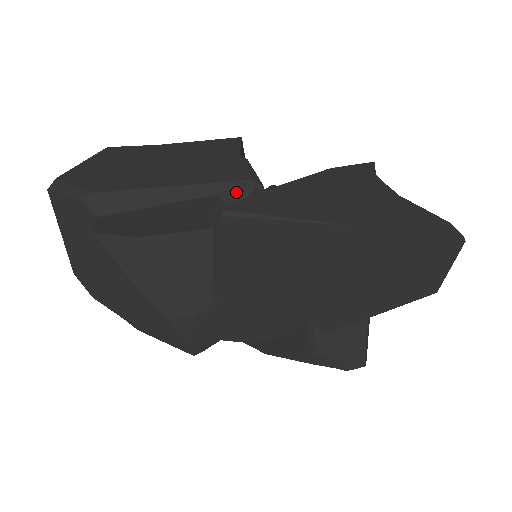
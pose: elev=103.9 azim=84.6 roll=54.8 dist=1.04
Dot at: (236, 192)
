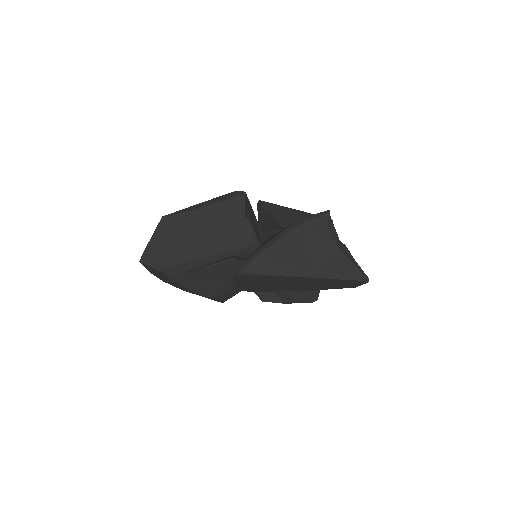
Dot at: (245, 252)
